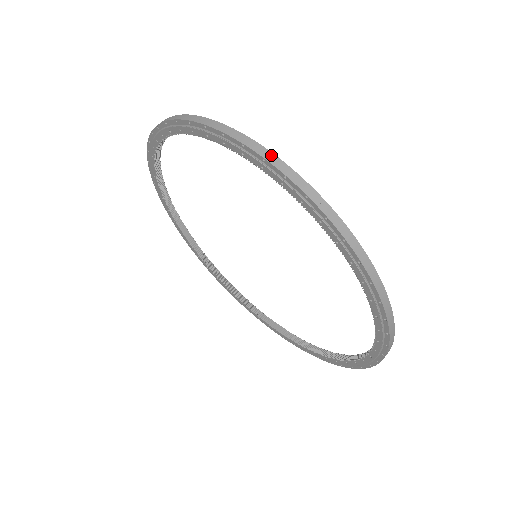
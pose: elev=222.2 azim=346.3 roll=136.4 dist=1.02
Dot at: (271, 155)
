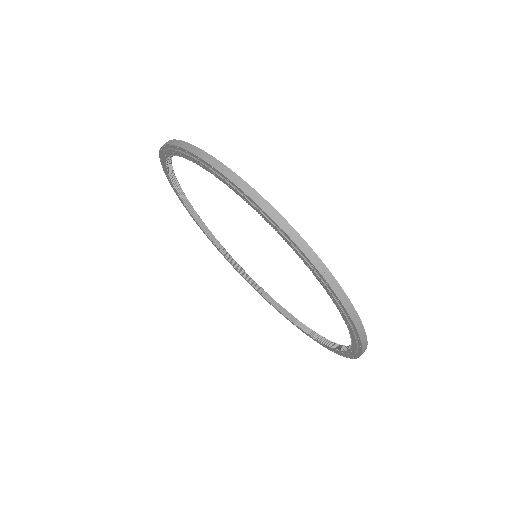
Dot at: (361, 326)
